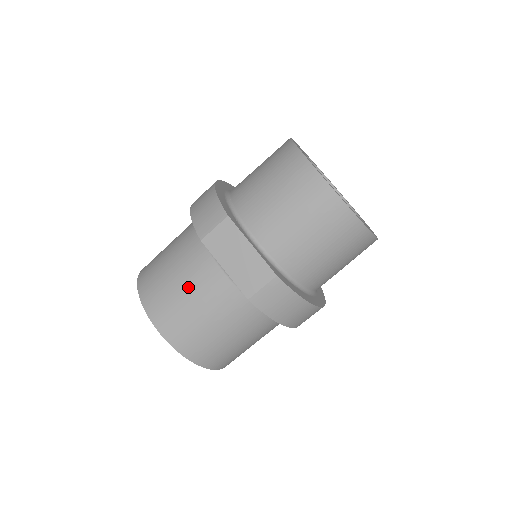
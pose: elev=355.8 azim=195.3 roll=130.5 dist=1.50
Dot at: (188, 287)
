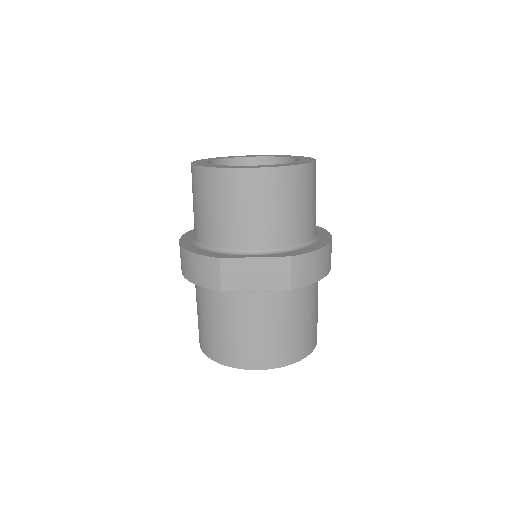
Dot at: (246, 325)
